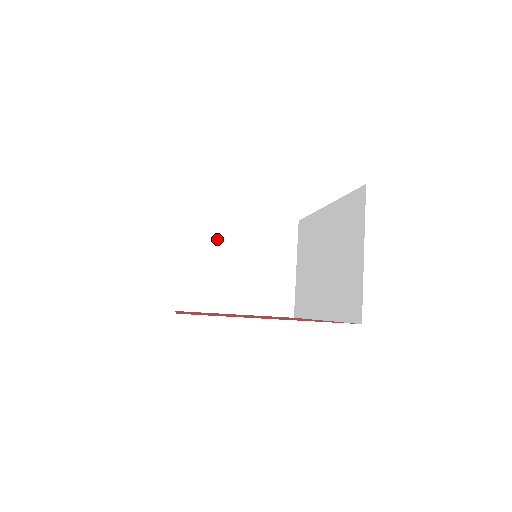
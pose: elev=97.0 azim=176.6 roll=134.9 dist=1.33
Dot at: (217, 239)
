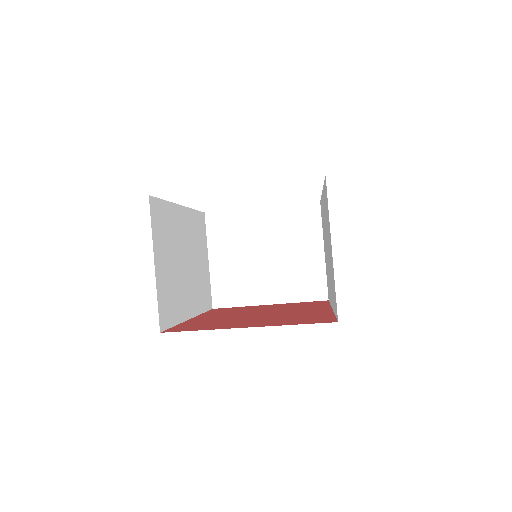
Dot at: (240, 236)
